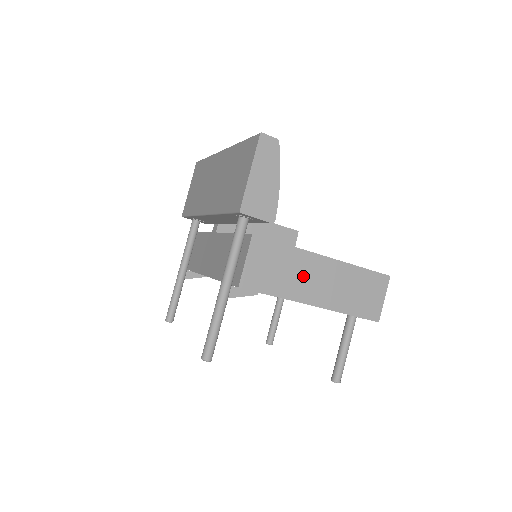
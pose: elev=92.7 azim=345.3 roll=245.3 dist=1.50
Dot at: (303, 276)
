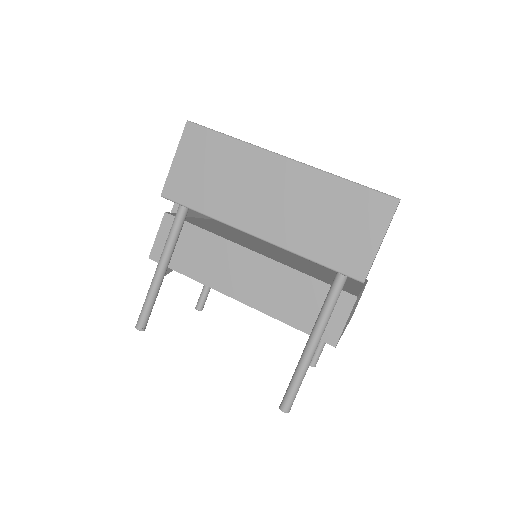
Dot at: occluded
